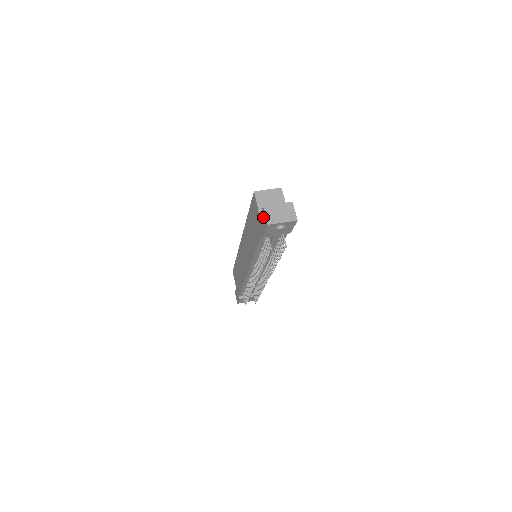
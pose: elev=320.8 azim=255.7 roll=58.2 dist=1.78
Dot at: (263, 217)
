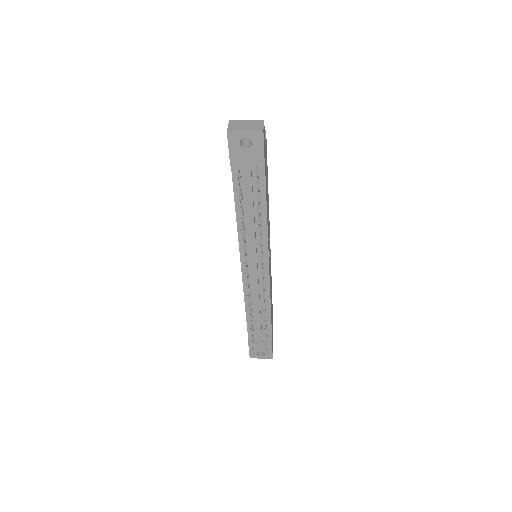
Dot at: occluded
